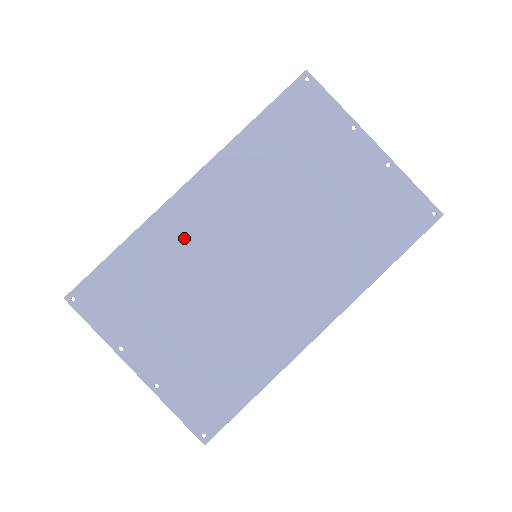
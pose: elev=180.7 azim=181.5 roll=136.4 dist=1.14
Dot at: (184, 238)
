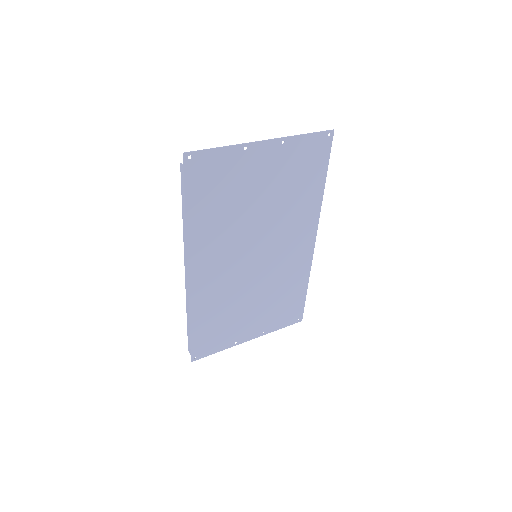
Dot at: (215, 291)
